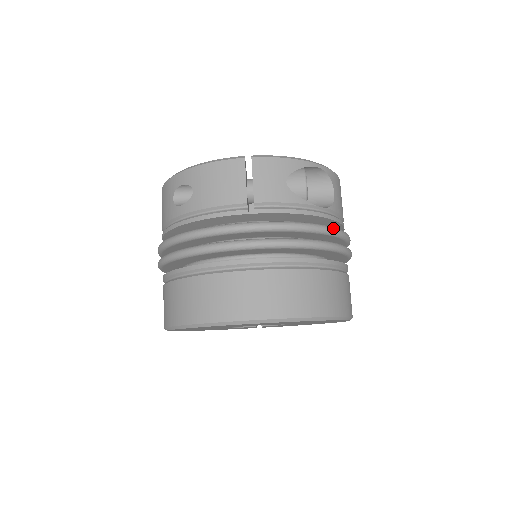
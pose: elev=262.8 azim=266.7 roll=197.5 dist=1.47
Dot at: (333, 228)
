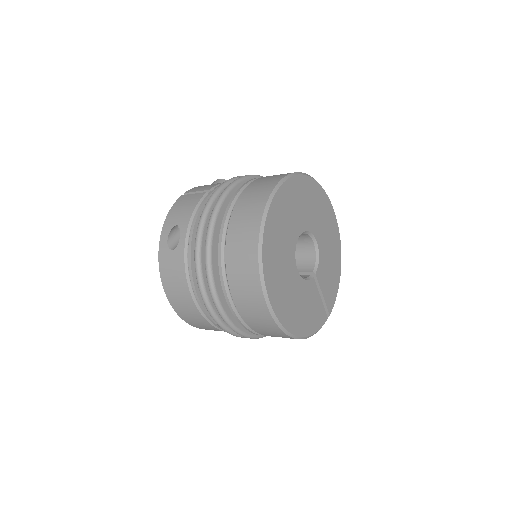
Dot at: occluded
